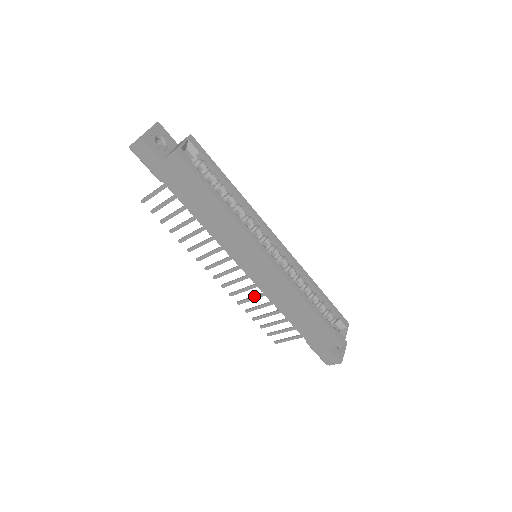
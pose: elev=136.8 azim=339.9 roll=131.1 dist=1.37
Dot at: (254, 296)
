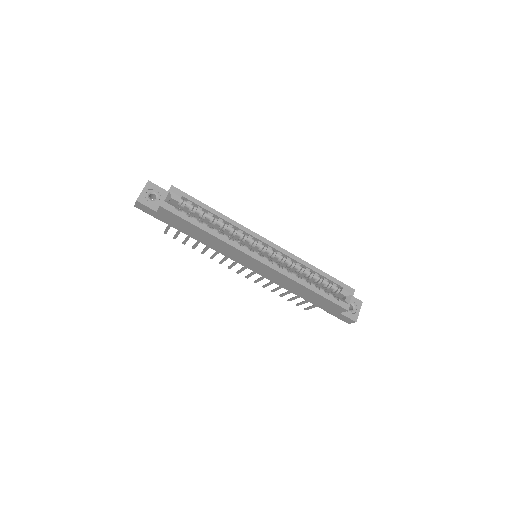
Dot at: (270, 282)
